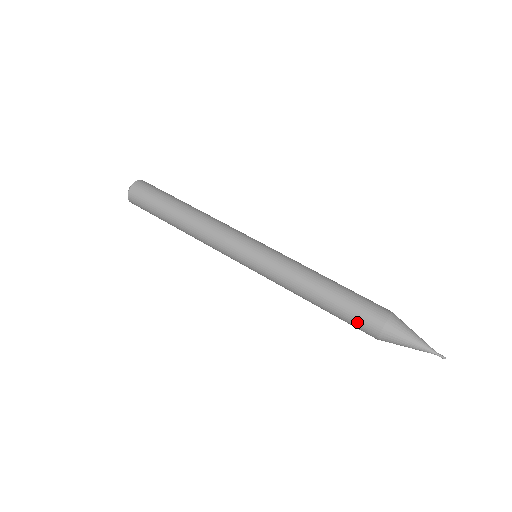
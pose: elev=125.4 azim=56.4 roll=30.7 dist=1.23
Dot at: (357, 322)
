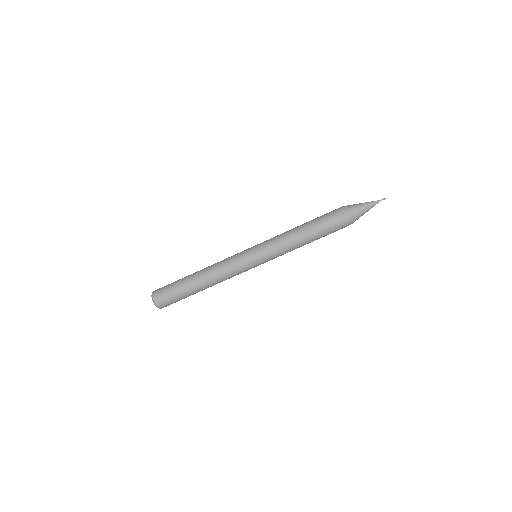
Dot at: occluded
